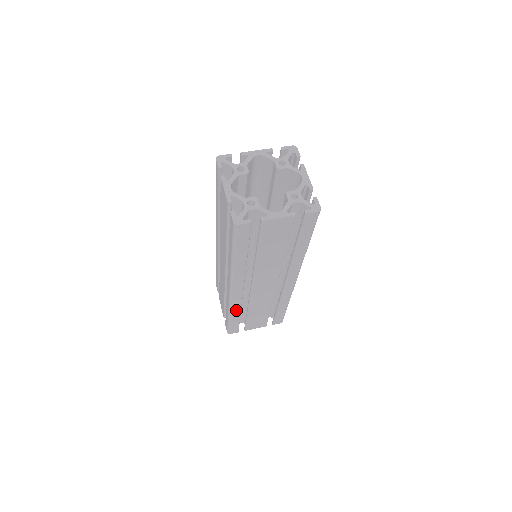
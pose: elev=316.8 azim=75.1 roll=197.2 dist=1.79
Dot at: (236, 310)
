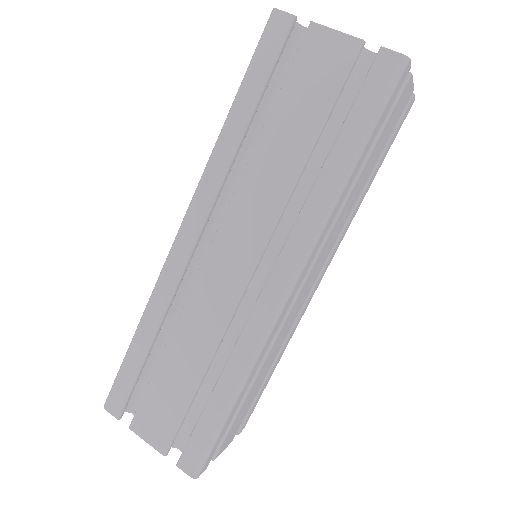
Dot at: (254, 370)
